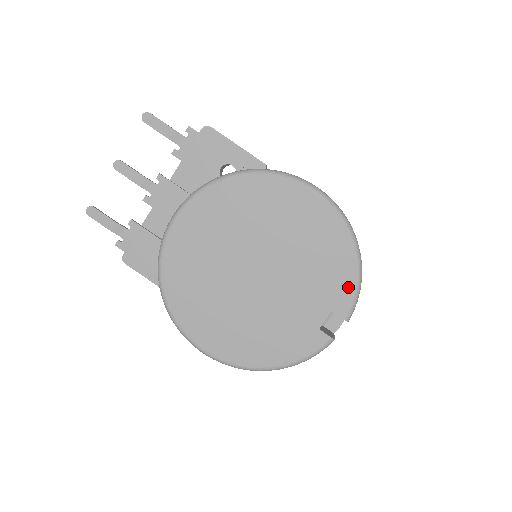
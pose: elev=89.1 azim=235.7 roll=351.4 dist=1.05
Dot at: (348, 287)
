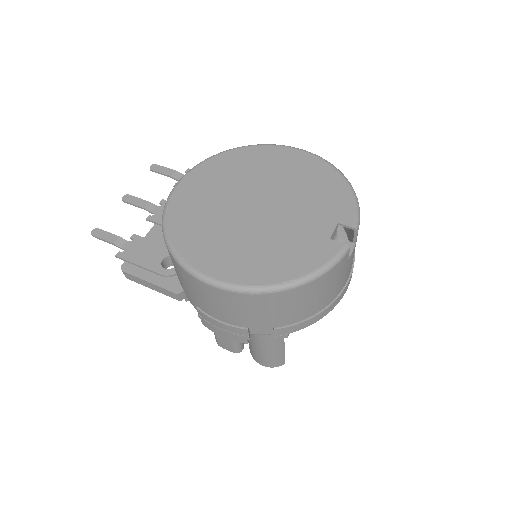
Dot at: (347, 203)
